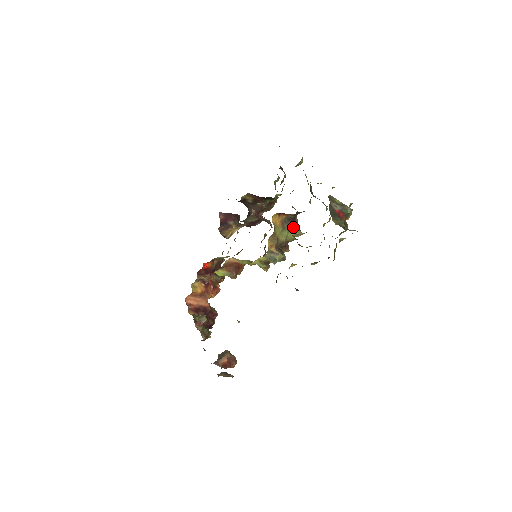
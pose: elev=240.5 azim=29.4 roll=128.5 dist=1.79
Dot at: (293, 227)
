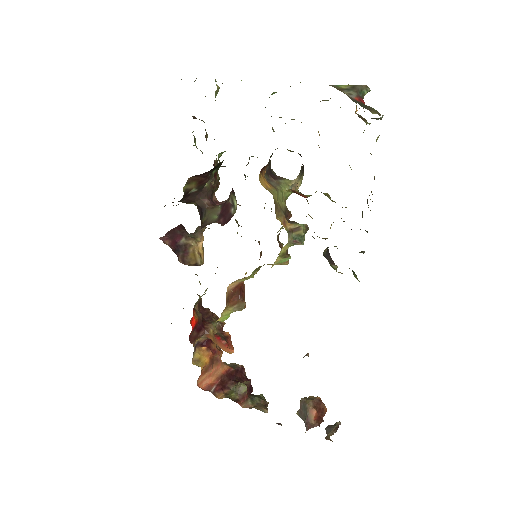
Dot at: (278, 180)
